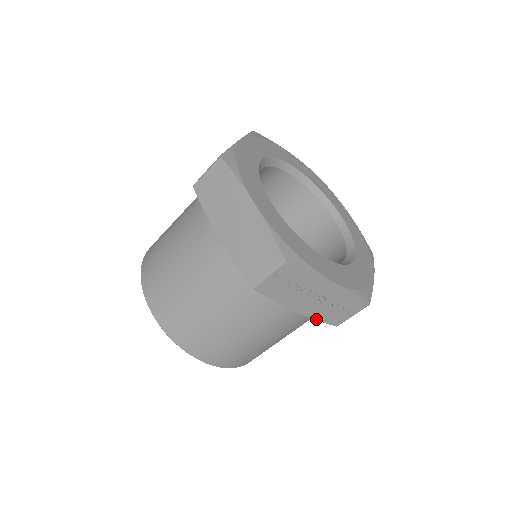
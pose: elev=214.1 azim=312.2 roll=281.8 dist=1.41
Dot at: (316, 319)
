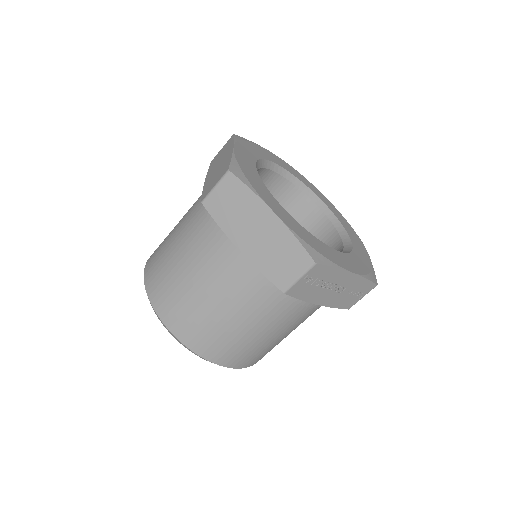
Dot at: (333, 307)
